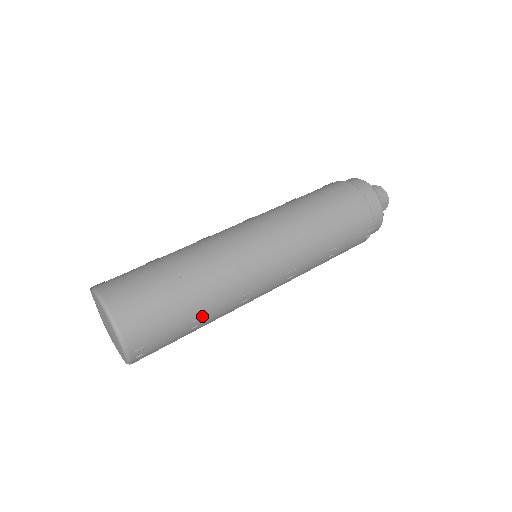
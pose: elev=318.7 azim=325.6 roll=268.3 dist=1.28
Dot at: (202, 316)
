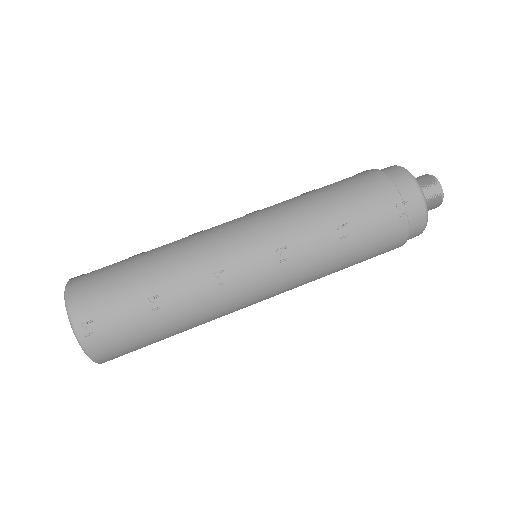
Dot at: (161, 293)
